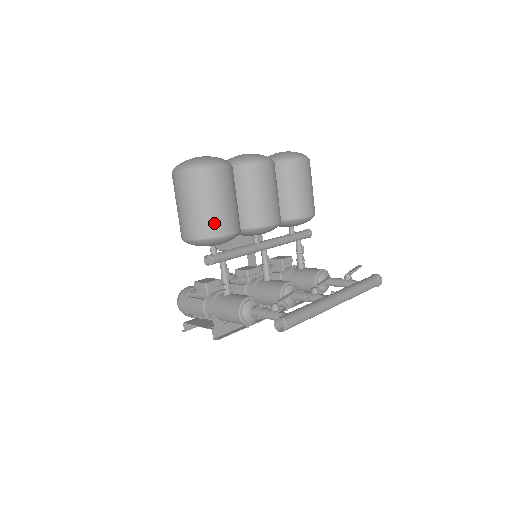
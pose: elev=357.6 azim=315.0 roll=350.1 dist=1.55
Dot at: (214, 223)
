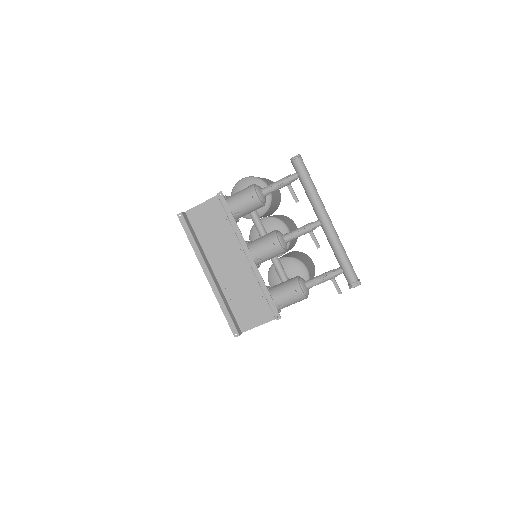
Dot at: (264, 180)
